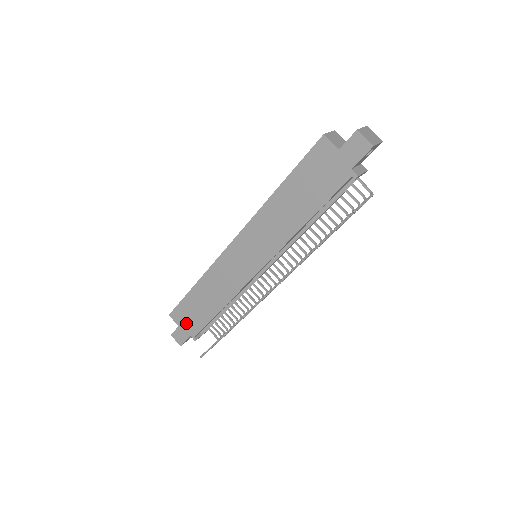
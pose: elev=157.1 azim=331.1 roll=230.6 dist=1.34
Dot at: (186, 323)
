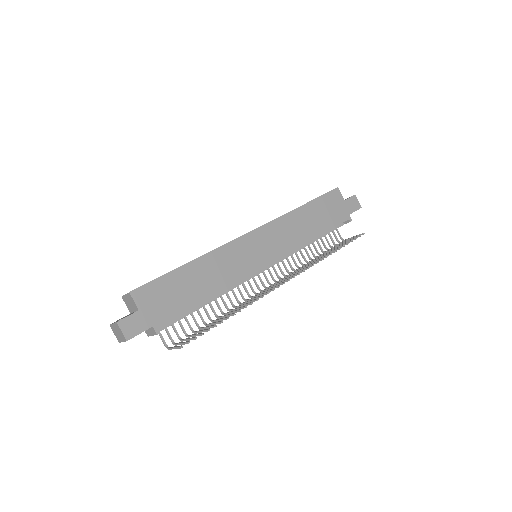
Dot at: (154, 307)
